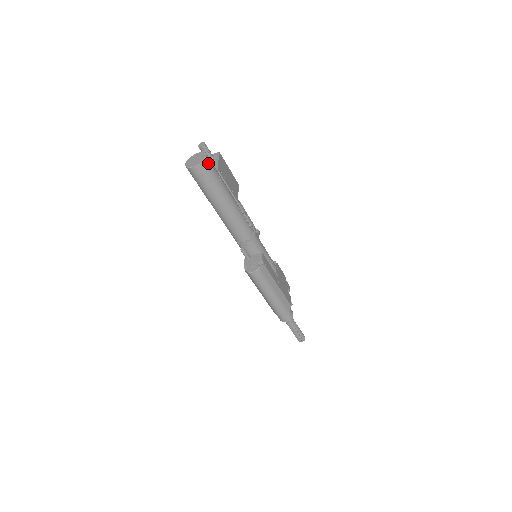
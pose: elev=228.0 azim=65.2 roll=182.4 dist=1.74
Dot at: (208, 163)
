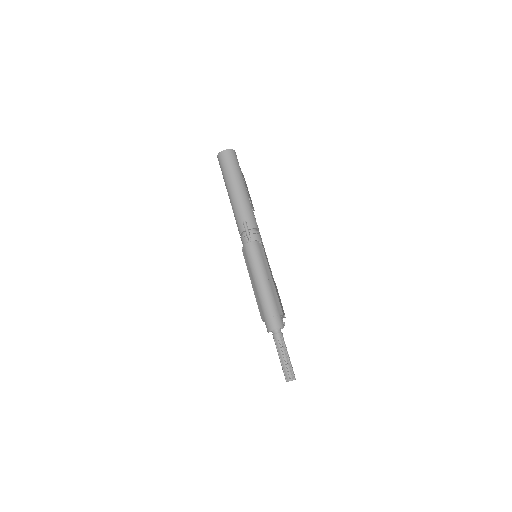
Dot at: (235, 154)
